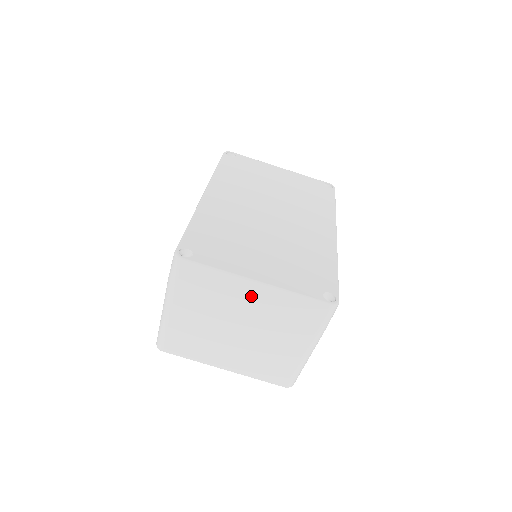
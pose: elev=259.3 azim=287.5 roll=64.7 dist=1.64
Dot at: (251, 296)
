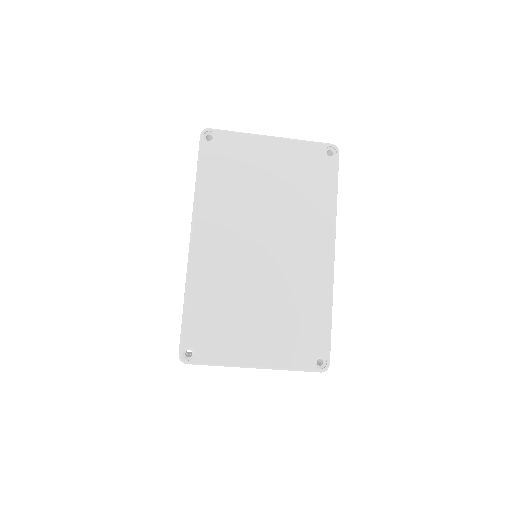
Dot at: occluded
